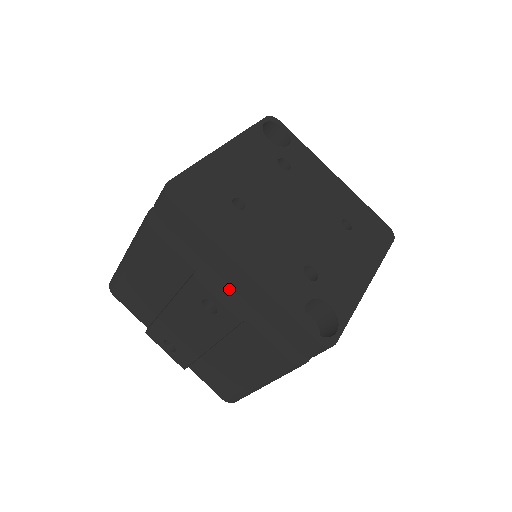
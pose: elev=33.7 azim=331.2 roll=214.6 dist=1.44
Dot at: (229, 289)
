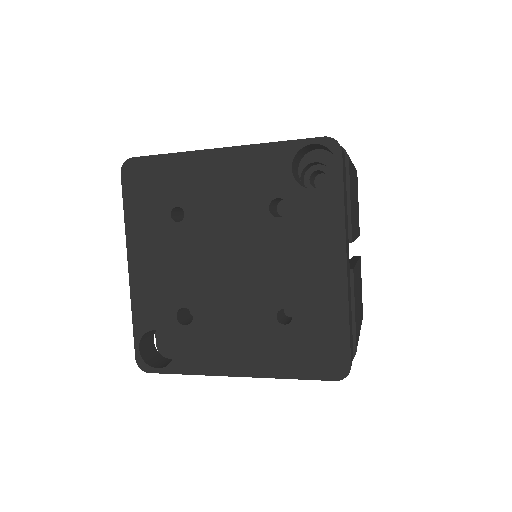
Dot at: occluded
